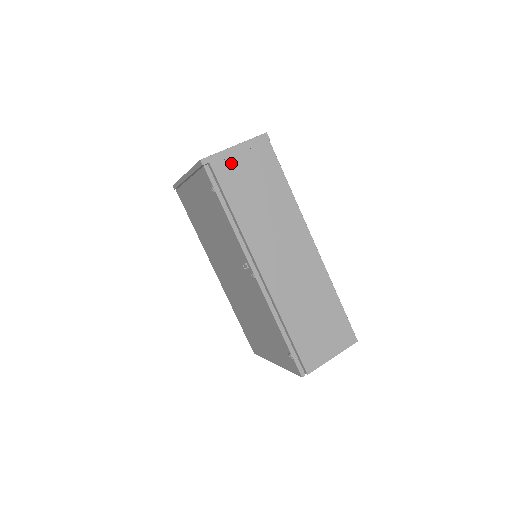
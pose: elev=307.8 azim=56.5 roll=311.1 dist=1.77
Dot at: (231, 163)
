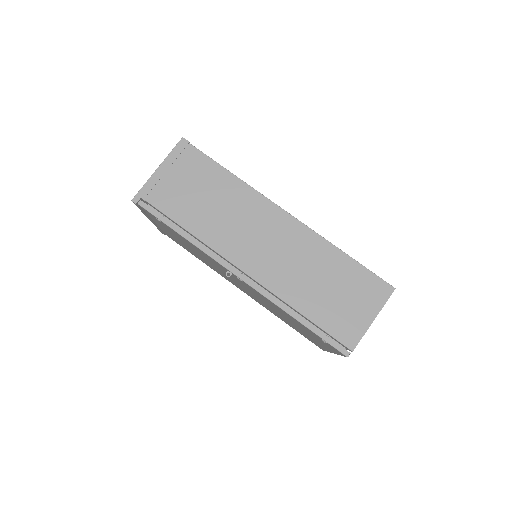
Dot at: (162, 186)
